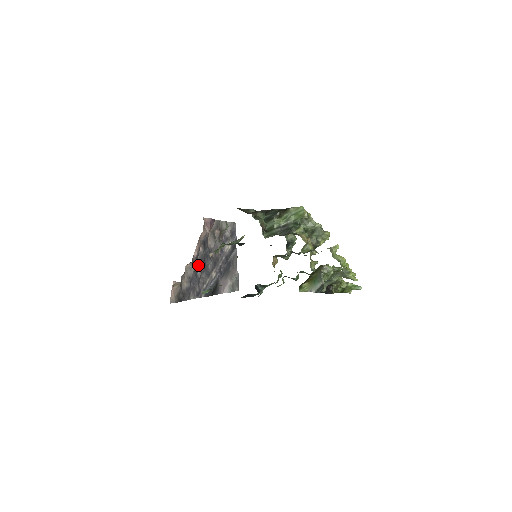
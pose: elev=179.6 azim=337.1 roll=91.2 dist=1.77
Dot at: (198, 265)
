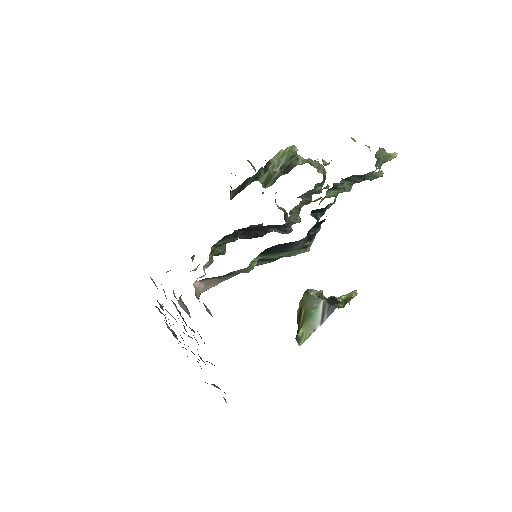
Dot at: occluded
